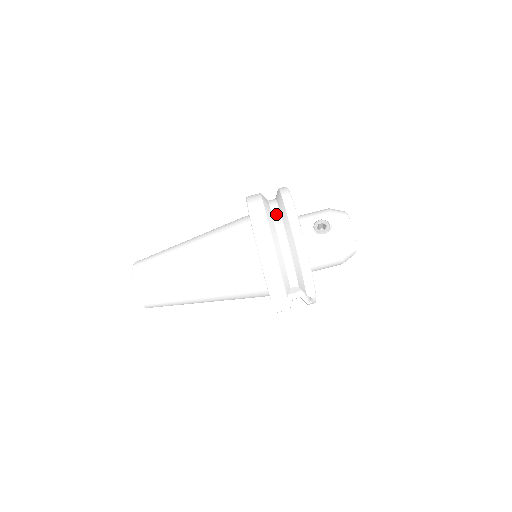
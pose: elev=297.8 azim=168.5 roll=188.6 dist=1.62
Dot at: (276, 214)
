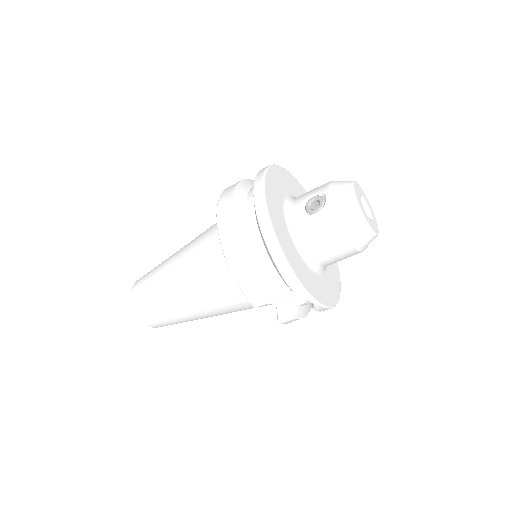
Dot at: (250, 198)
